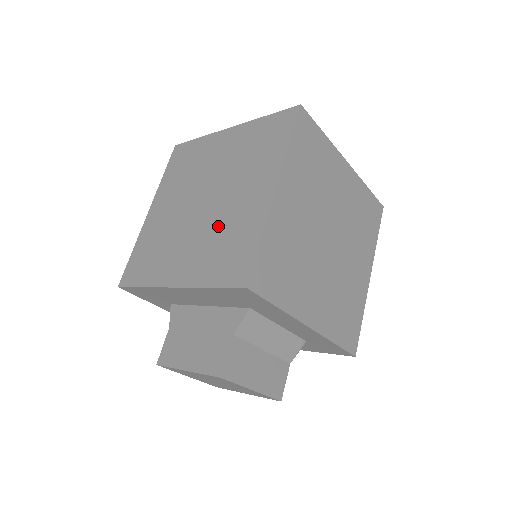
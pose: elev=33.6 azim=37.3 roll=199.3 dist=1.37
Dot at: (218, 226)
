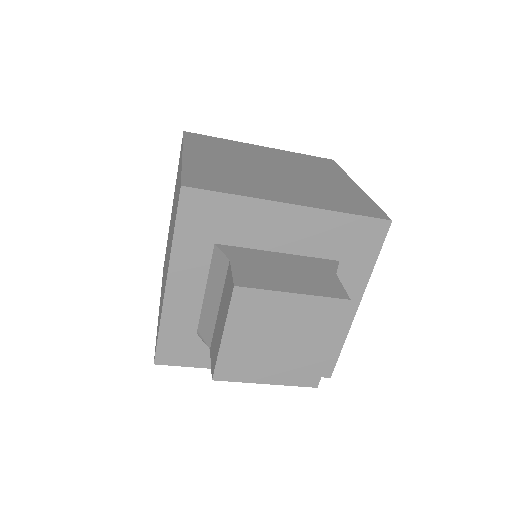
Dot at: (314, 186)
